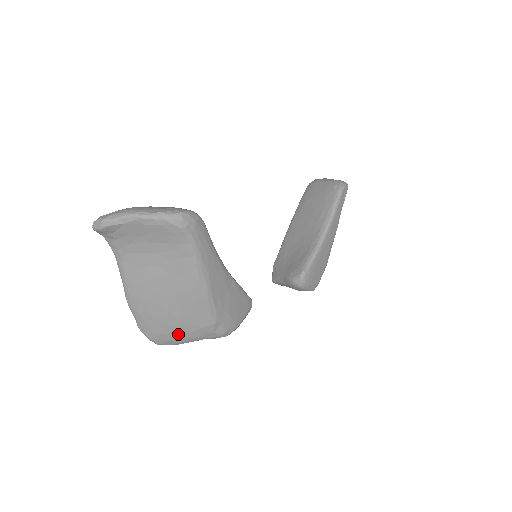
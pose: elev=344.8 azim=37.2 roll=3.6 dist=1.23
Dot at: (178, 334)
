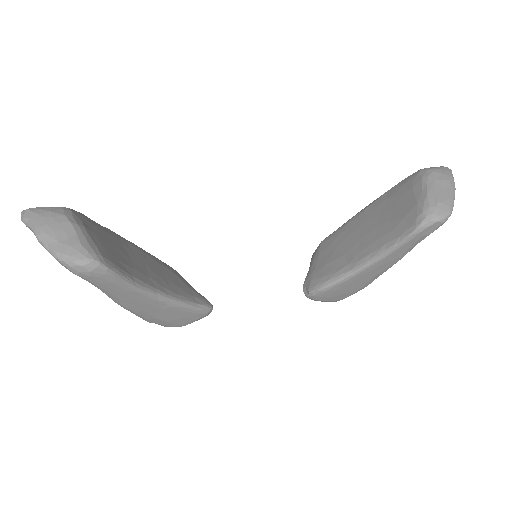
Dot at: occluded
